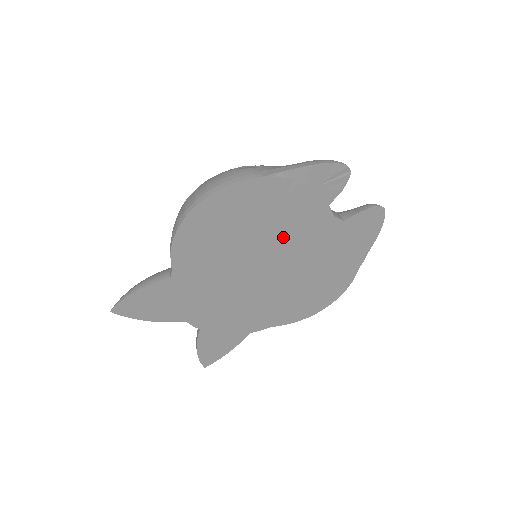
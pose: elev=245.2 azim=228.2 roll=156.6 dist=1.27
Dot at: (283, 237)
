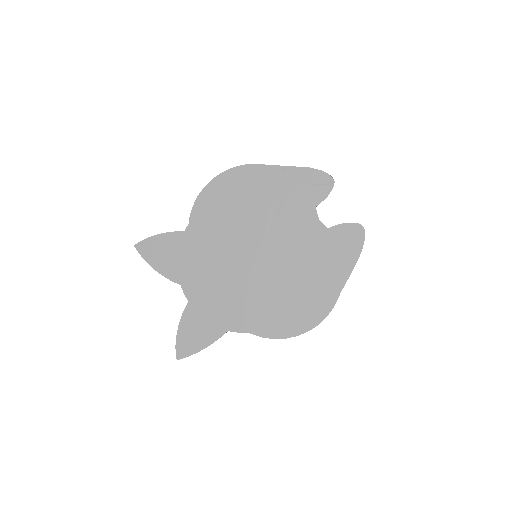
Dot at: (276, 225)
